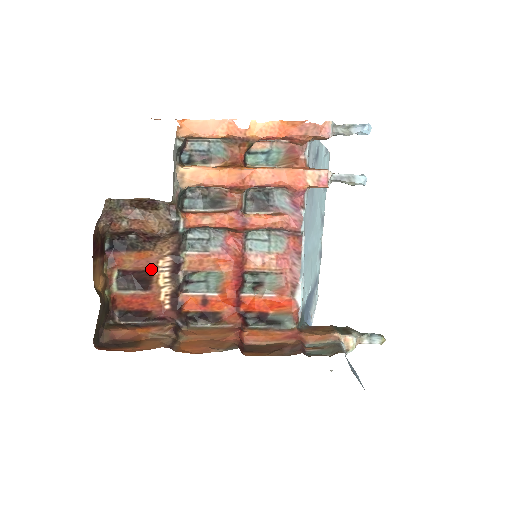
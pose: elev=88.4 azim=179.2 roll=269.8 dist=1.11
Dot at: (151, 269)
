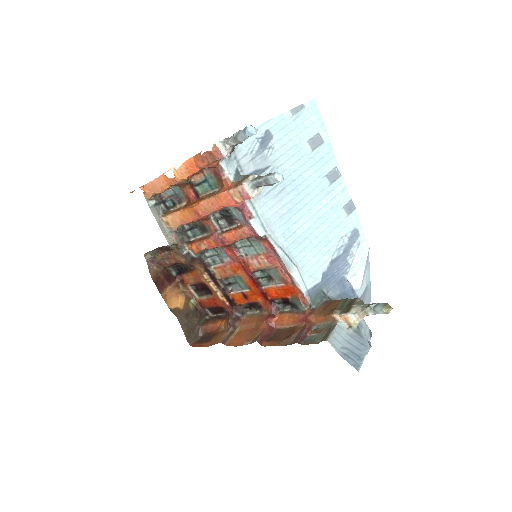
Dot at: (203, 282)
